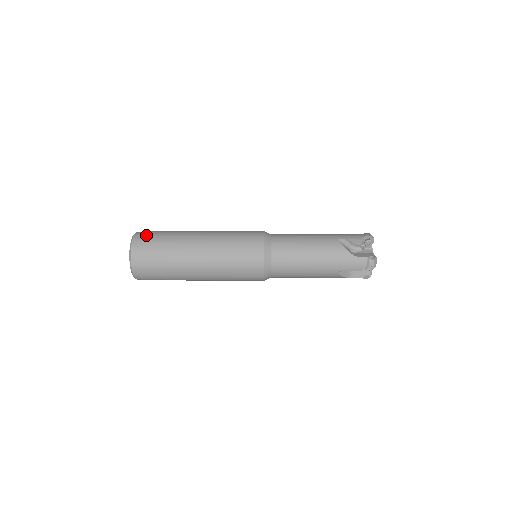
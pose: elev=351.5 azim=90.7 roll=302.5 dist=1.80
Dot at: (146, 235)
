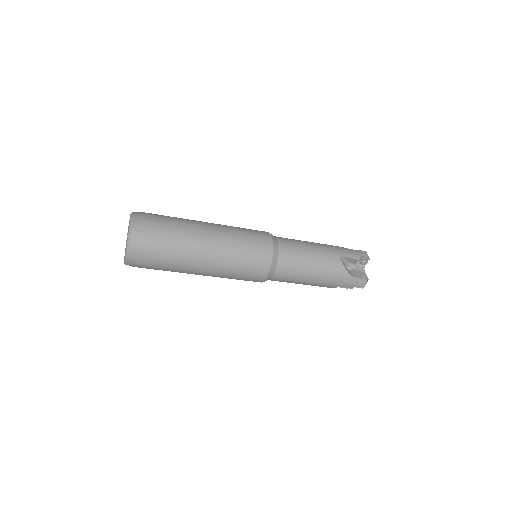
Dot at: occluded
